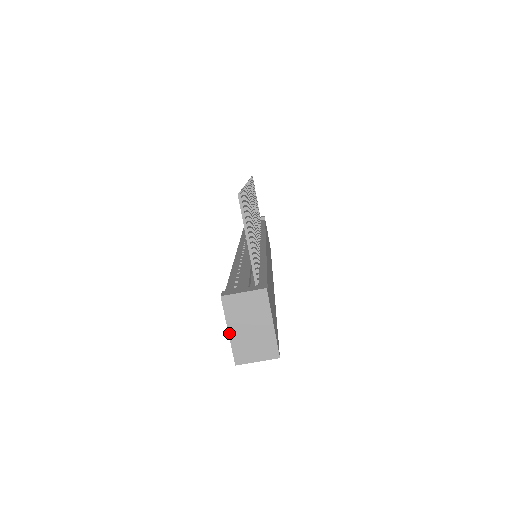
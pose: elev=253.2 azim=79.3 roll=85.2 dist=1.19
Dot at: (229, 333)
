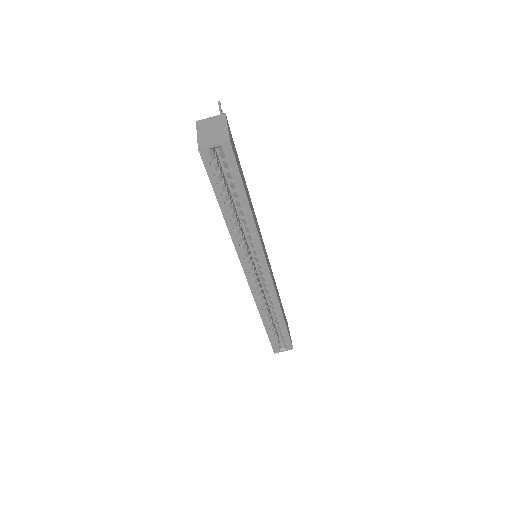
Dot at: (197, 135)
